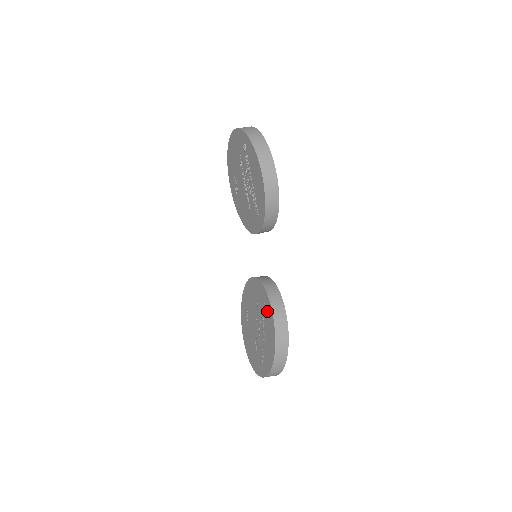
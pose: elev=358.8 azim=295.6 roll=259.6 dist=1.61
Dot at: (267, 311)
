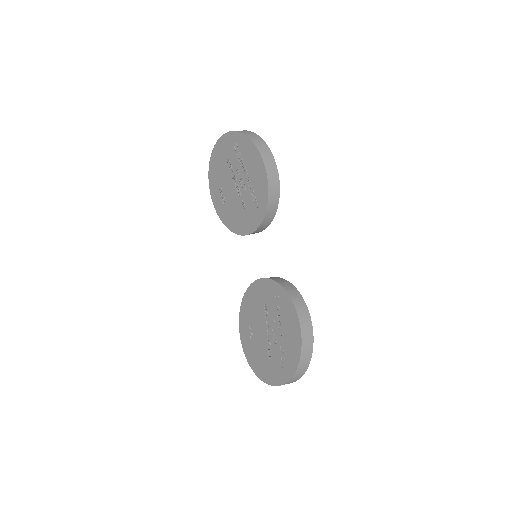
Dot at: (282, 302)
